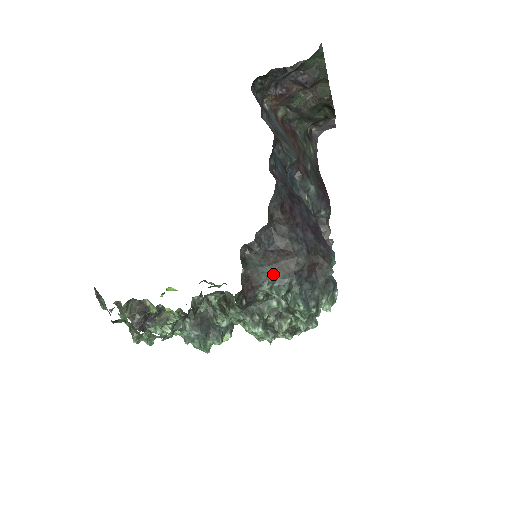
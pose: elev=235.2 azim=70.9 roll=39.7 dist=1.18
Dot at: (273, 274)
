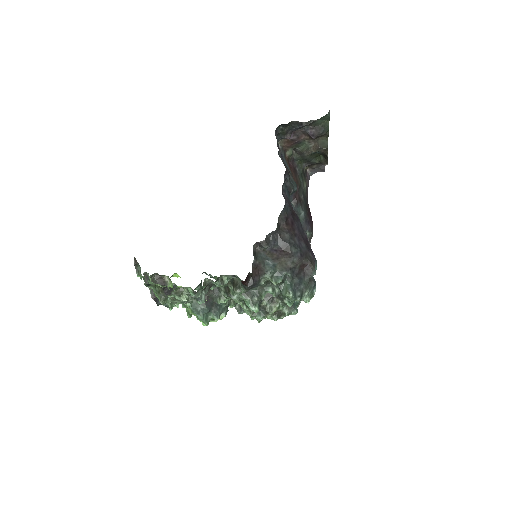
Dot at: (275, 267)
